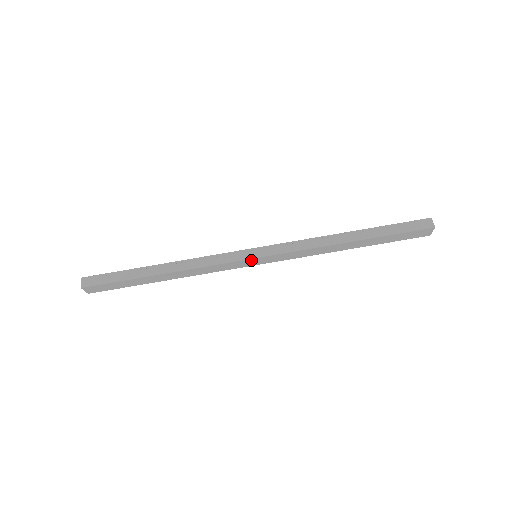
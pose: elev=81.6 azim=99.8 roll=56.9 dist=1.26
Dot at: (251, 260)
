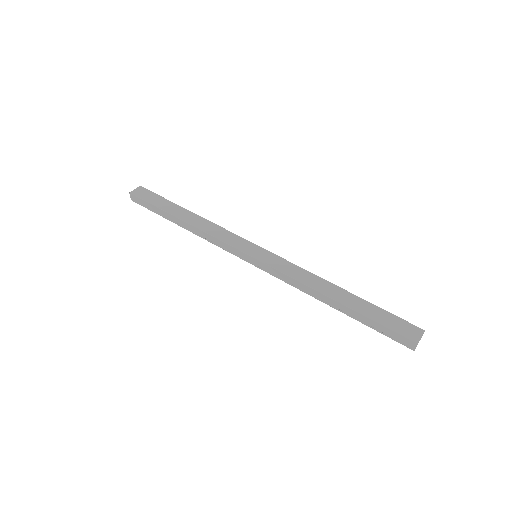
Dot at: (255, 247)
